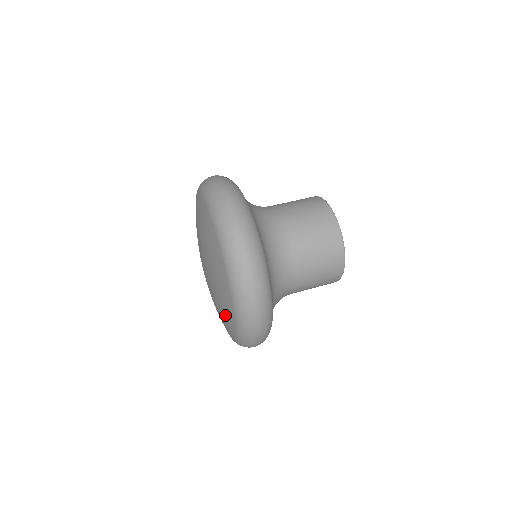
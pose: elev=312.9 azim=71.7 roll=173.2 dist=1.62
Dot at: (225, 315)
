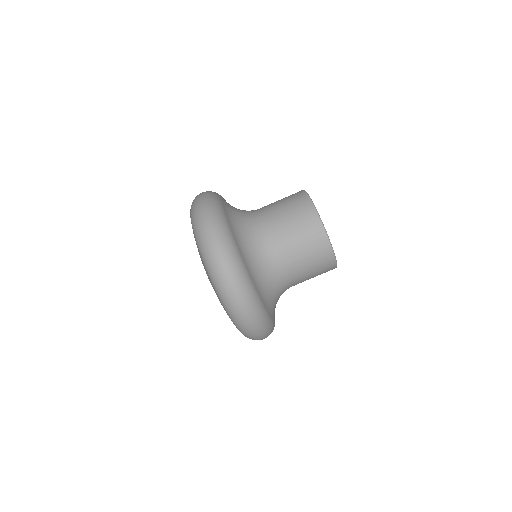
Dot at: occluded
